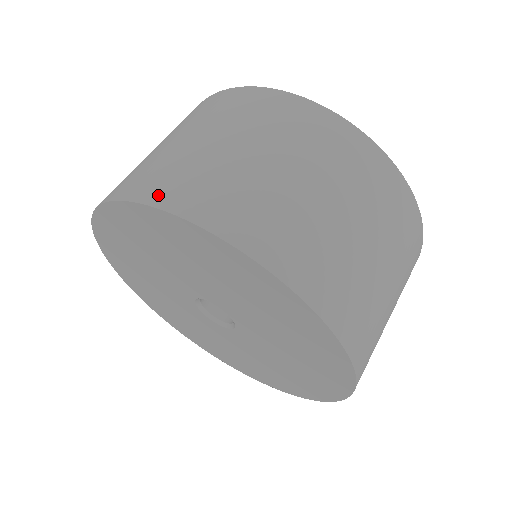
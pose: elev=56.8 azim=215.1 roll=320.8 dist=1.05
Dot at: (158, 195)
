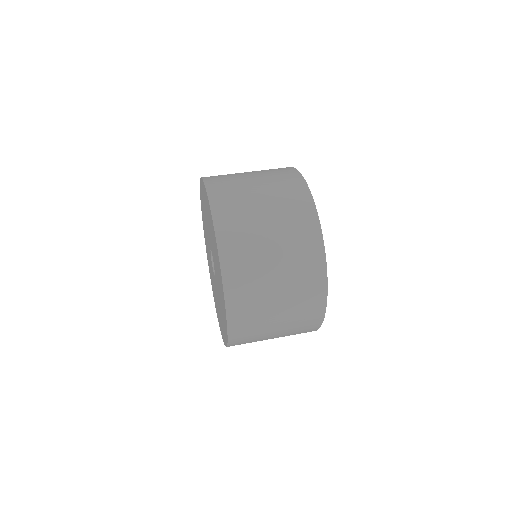
Dot at: occluded
